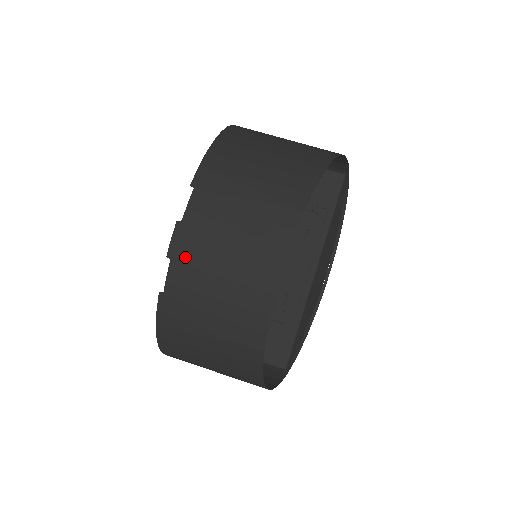
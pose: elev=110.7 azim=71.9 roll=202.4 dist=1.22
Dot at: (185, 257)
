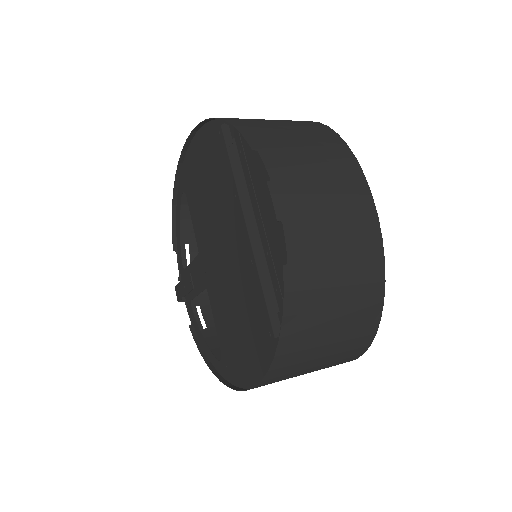
Dot at: (294, 214)
